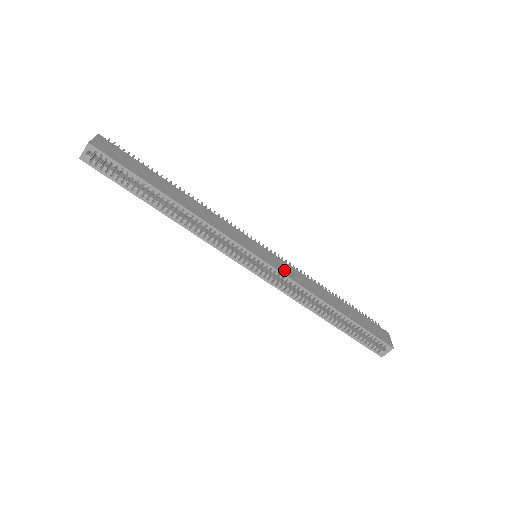
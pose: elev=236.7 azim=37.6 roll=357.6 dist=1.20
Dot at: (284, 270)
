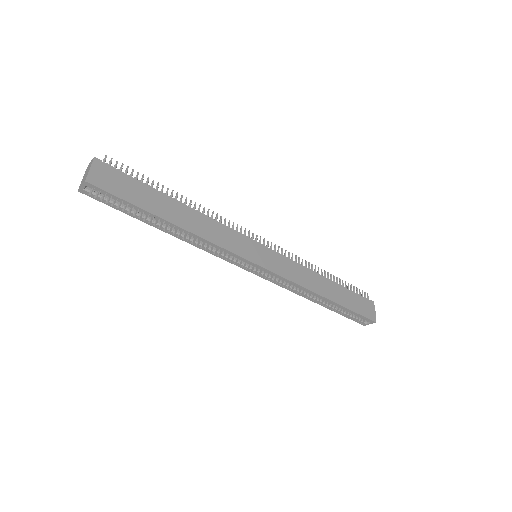
Dot at: (282, 270)
